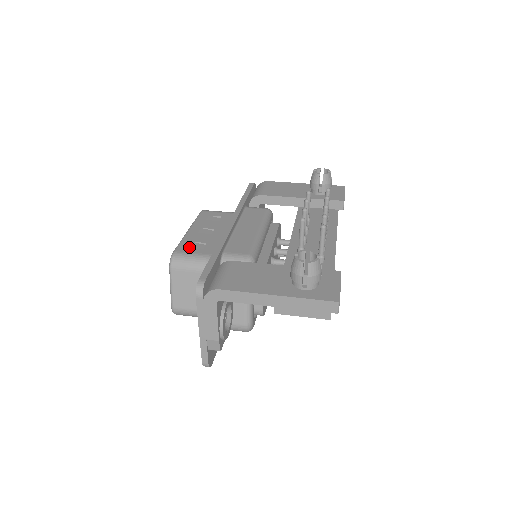
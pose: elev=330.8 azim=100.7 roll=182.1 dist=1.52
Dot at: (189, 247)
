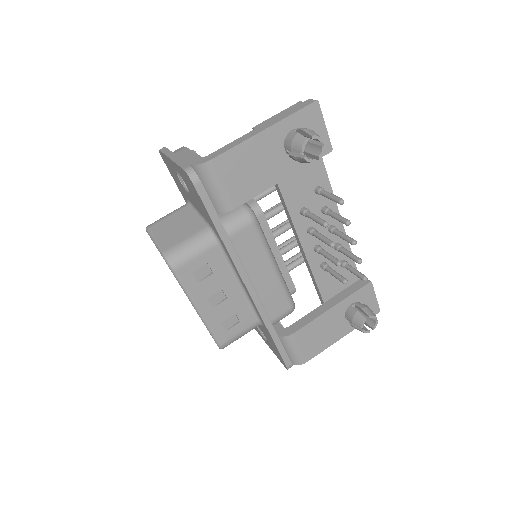
Dot at: (227, 331)
